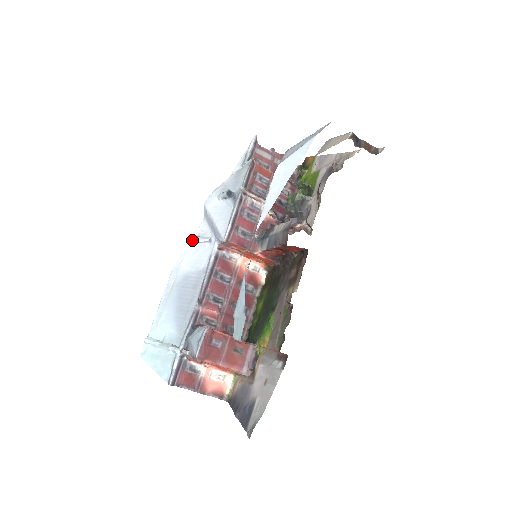
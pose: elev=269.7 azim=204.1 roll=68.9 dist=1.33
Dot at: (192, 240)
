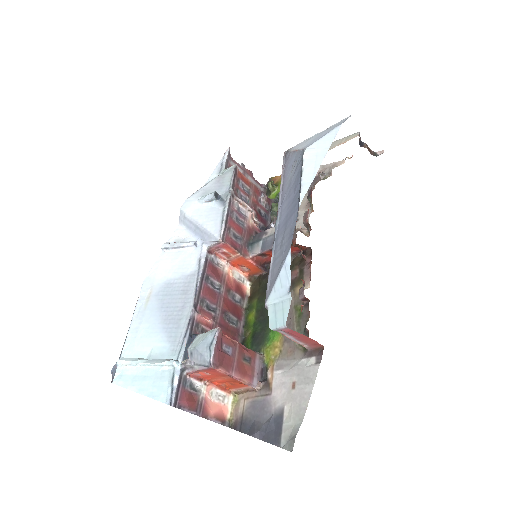
Dot at: (169, 246)
